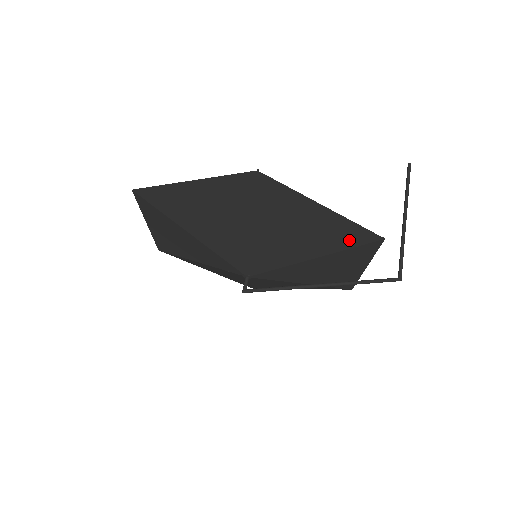
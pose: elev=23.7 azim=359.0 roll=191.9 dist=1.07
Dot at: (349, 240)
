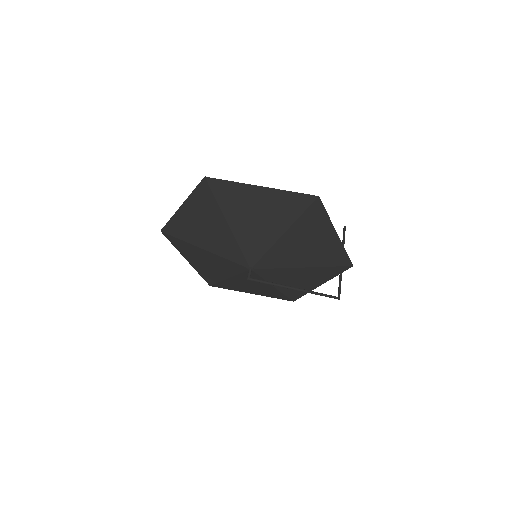
Dot at: (334, 260)
